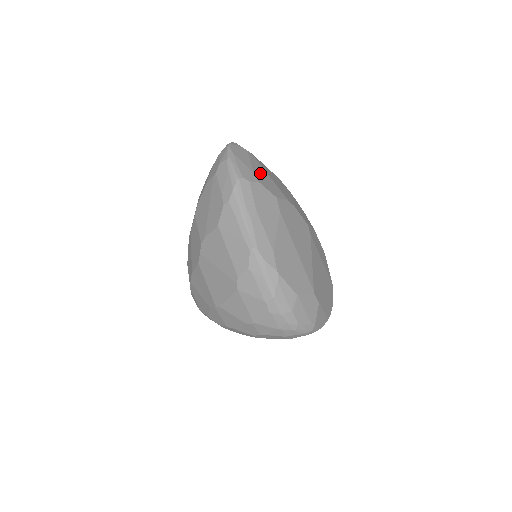
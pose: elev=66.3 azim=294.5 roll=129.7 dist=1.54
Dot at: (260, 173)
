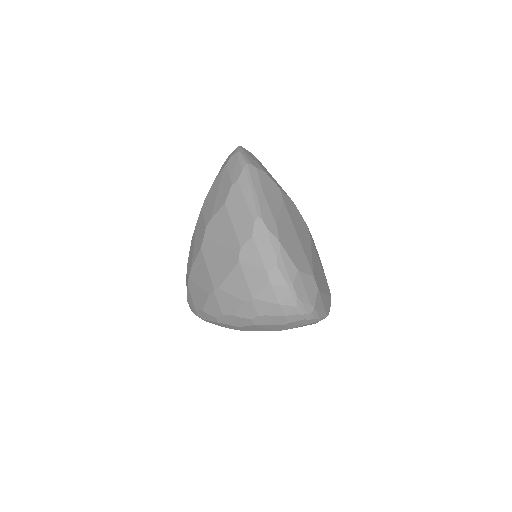
Dot at: occluded
